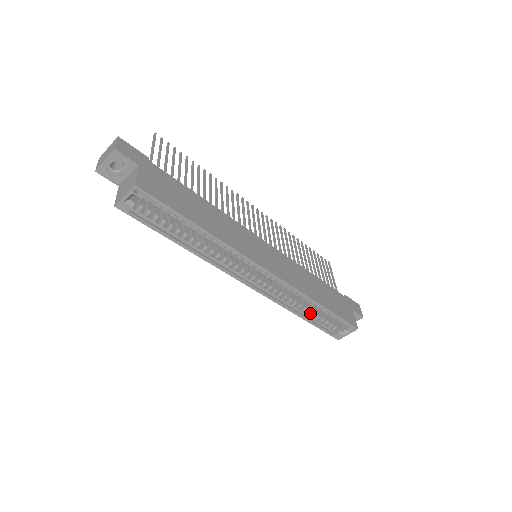
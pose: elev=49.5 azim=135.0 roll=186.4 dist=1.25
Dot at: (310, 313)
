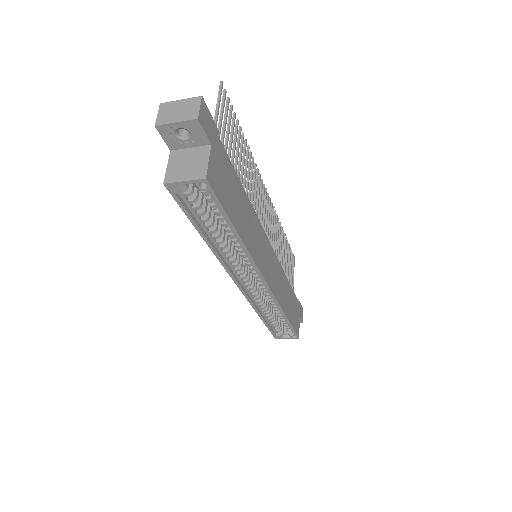
Dot at: occluded
